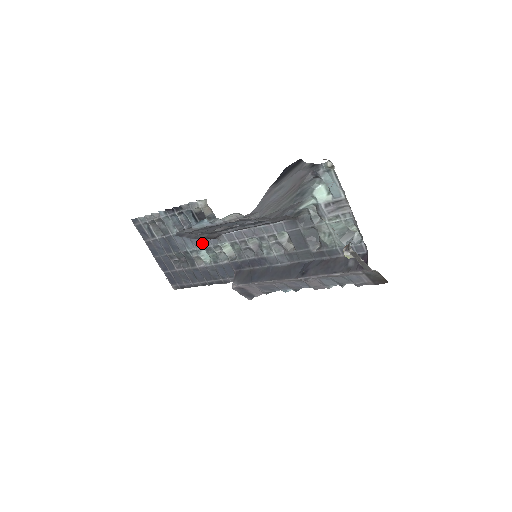
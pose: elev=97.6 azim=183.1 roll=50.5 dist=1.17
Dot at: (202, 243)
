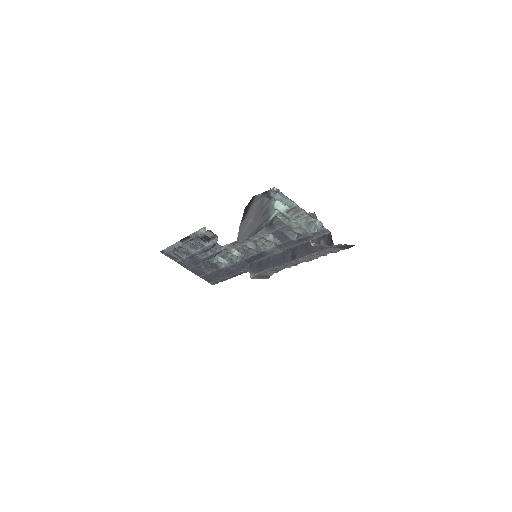
Dot at: occluded
